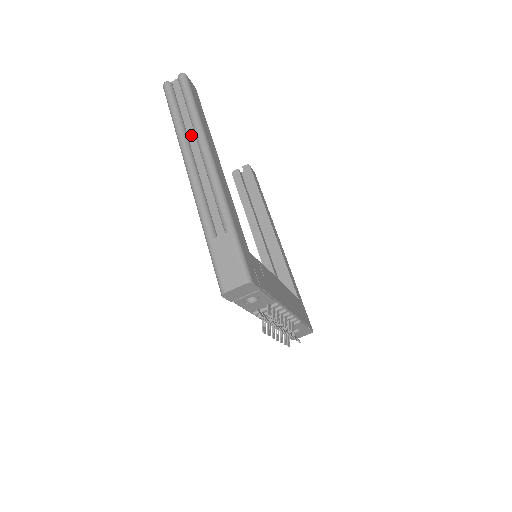
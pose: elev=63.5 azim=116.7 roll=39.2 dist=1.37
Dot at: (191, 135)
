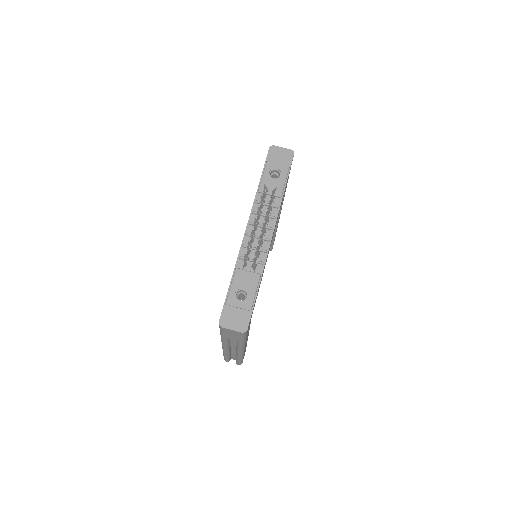
Dot at: occluded
